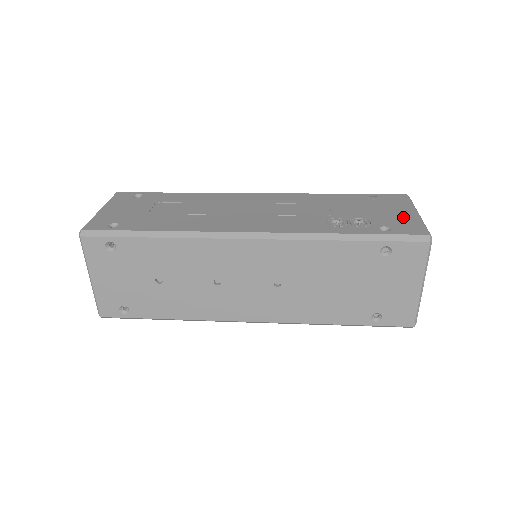
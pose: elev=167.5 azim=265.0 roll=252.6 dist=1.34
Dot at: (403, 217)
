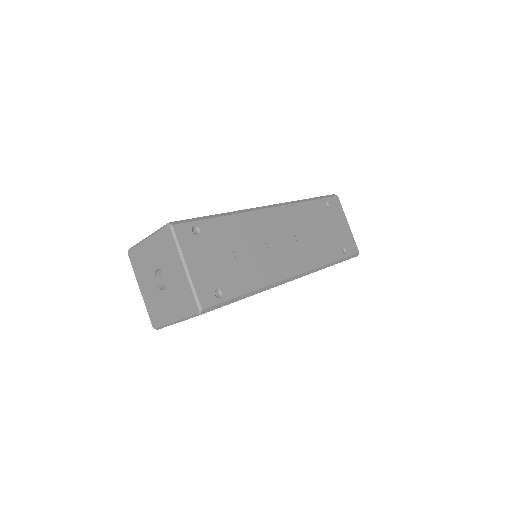
Dot at: occluded
